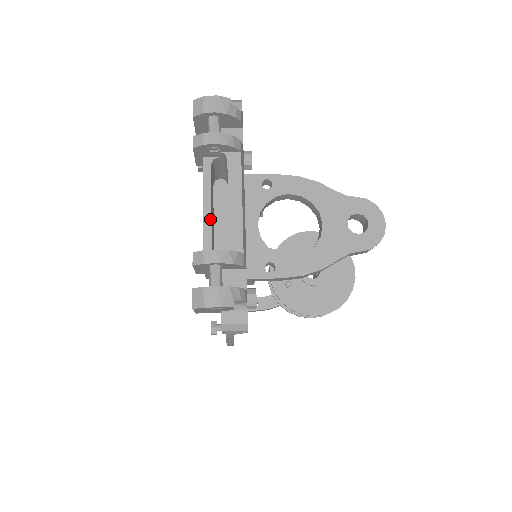
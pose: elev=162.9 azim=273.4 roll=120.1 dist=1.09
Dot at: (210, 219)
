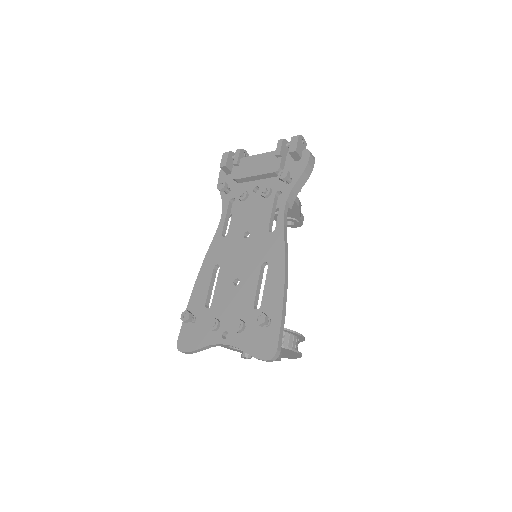
Dot at: occluded
